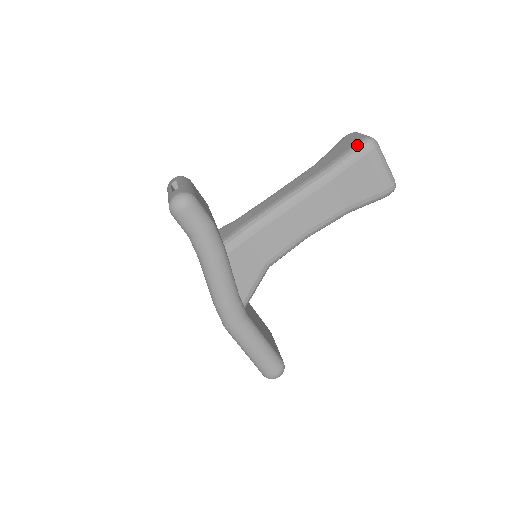
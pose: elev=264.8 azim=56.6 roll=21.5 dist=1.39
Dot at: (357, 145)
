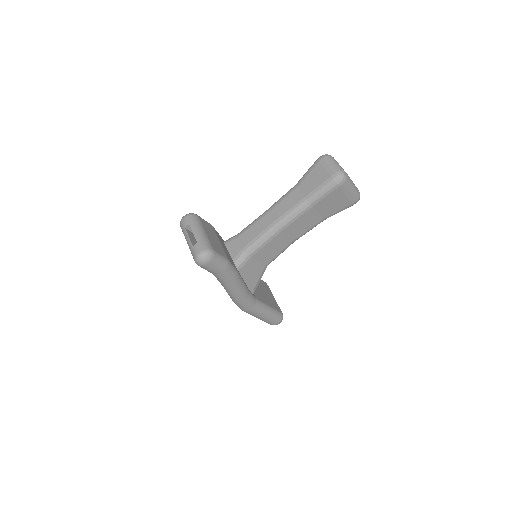
Dot at: (331, 180)
